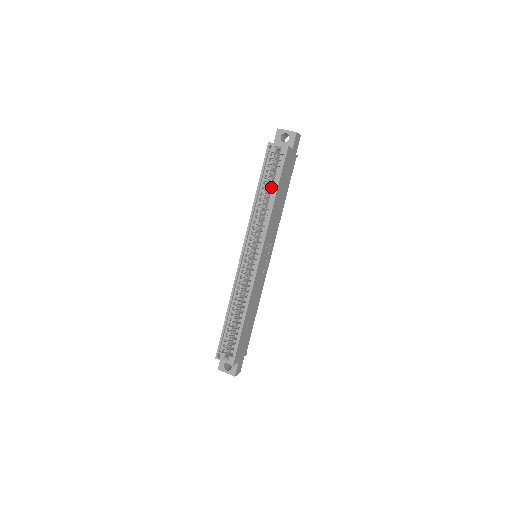
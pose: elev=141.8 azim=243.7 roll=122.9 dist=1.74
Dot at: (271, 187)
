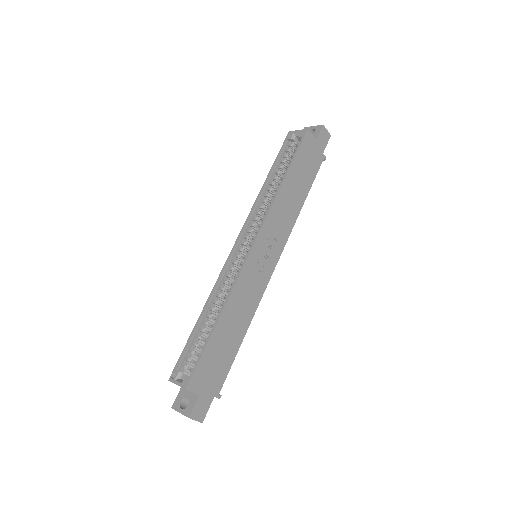
Dot at: occluded
